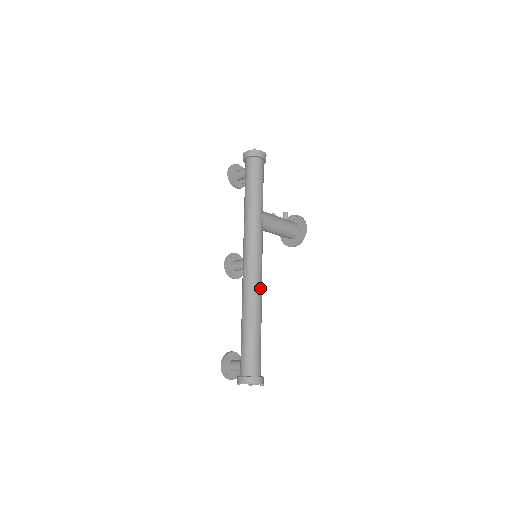
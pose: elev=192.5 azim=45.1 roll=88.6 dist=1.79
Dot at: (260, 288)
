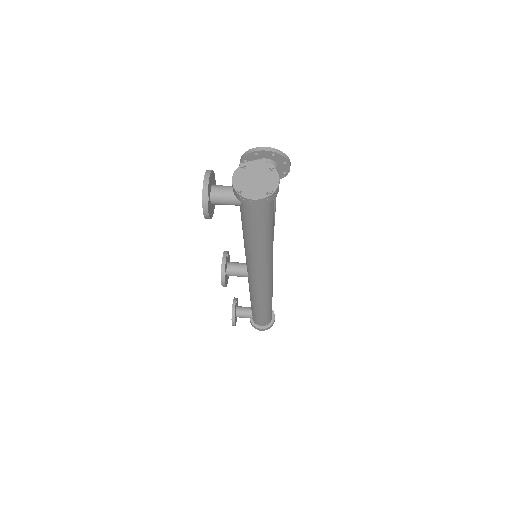
Dot at: occluded
